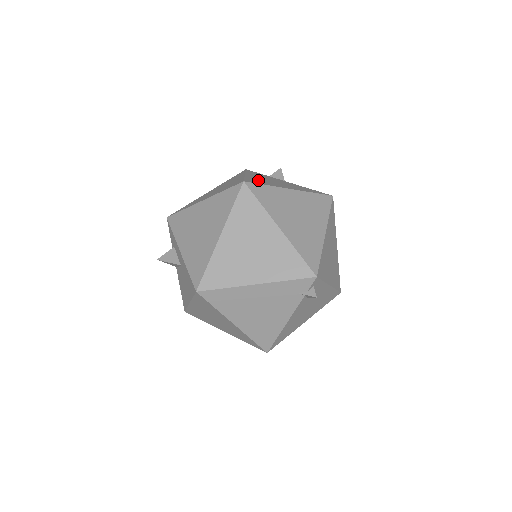
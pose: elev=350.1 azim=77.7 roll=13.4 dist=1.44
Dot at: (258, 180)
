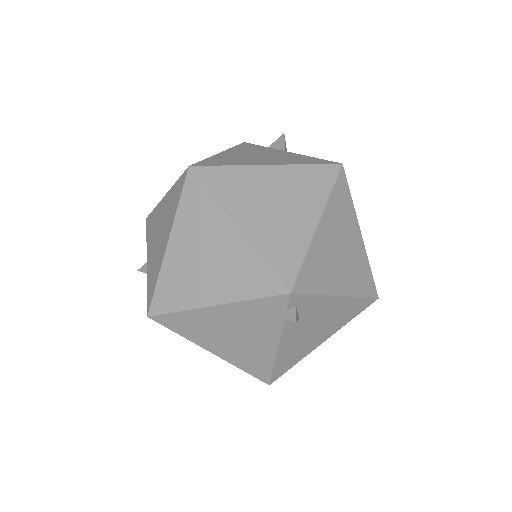
Dot at: (226, 159)
